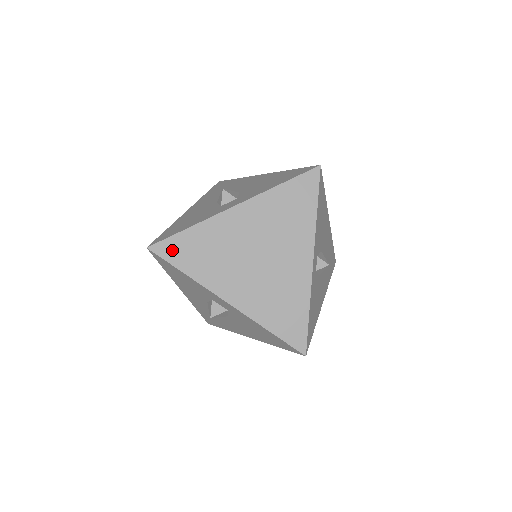
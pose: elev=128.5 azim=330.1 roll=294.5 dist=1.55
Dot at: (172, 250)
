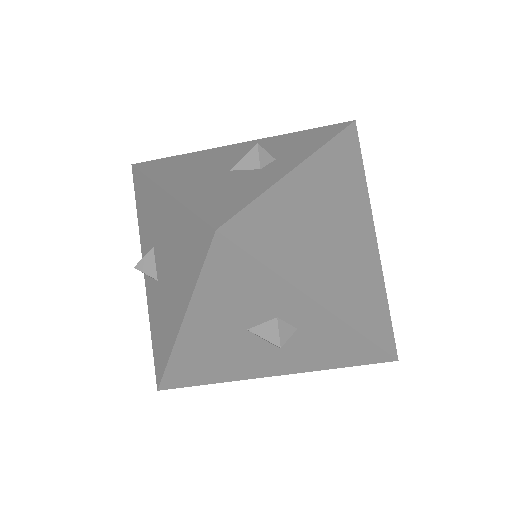
Dot at: (251, 232)
